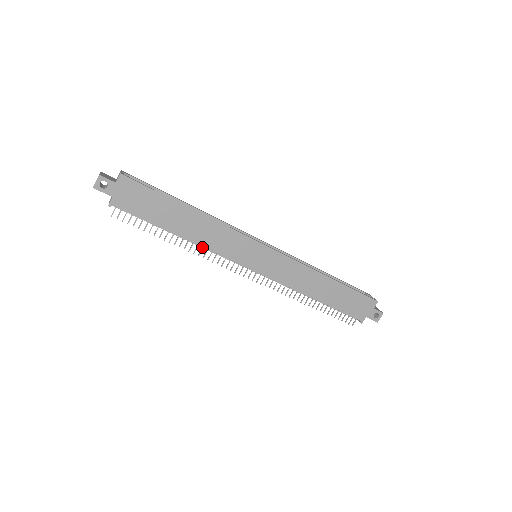
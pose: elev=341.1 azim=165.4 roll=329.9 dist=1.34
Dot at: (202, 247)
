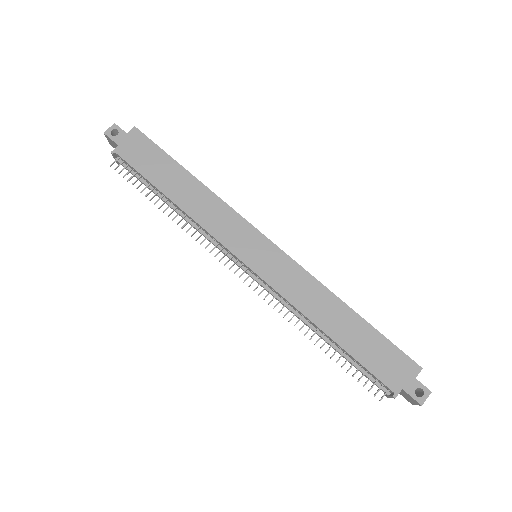
Dot at: (193, 223)
